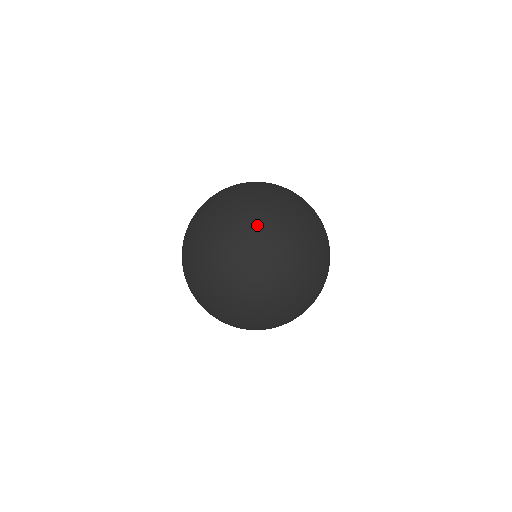
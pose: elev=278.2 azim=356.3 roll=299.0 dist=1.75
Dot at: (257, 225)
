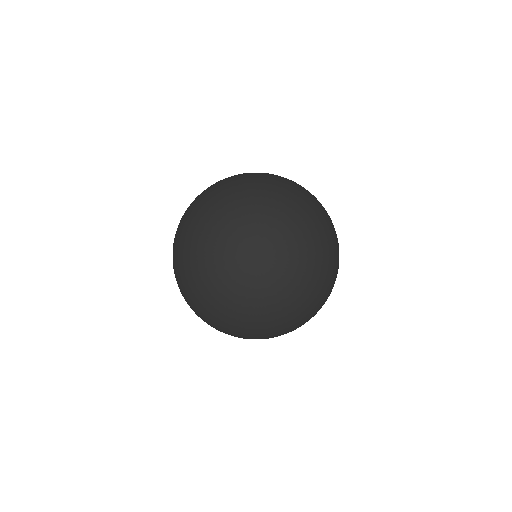
Dot at: (212, 270)
